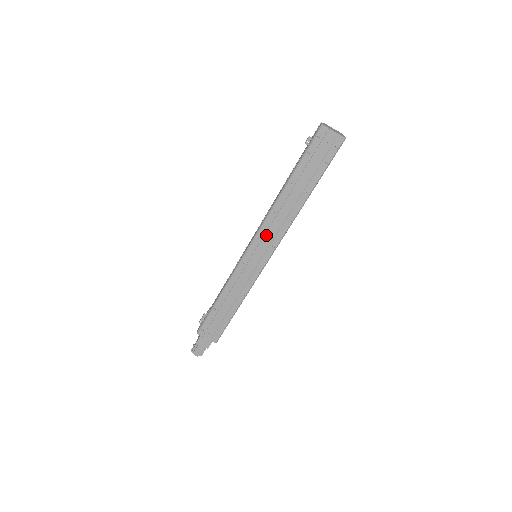
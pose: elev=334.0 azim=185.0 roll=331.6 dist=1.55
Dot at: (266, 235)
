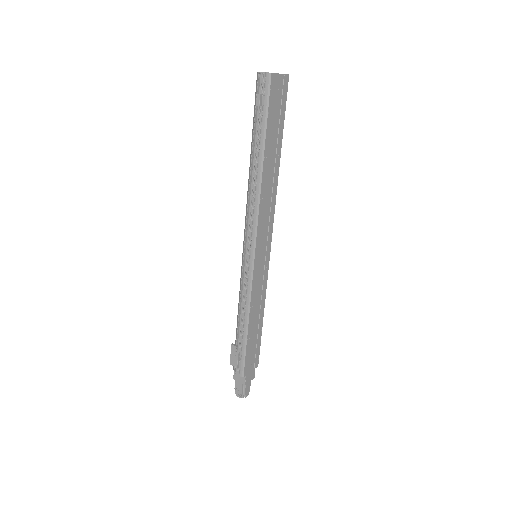
Dot at: (263, 227)
